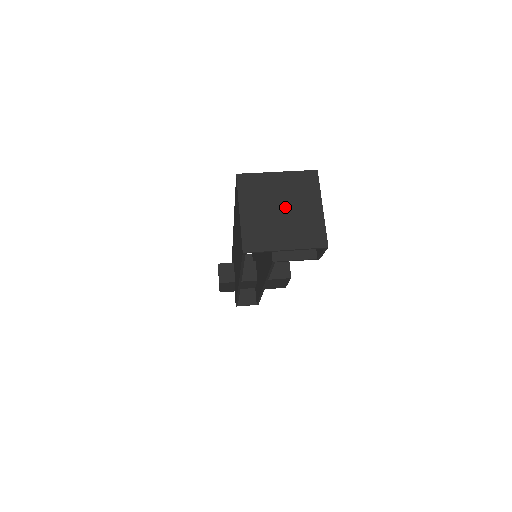
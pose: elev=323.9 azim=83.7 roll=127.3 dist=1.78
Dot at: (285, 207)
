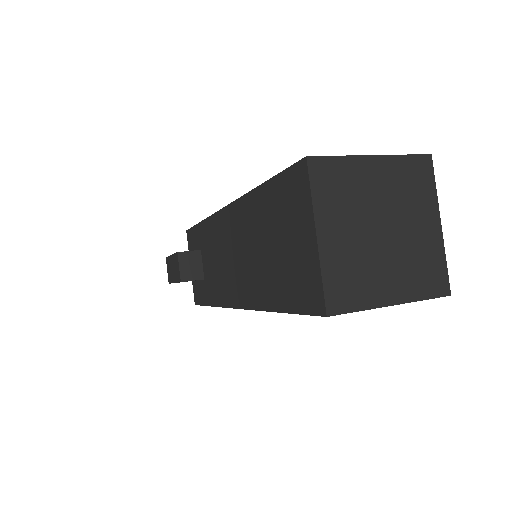
Dot at: (388, 224)
